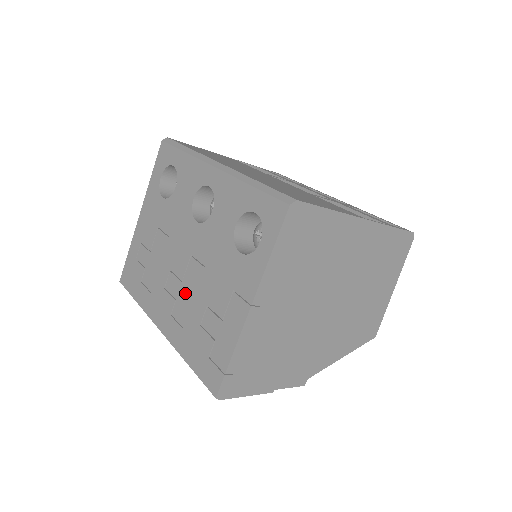
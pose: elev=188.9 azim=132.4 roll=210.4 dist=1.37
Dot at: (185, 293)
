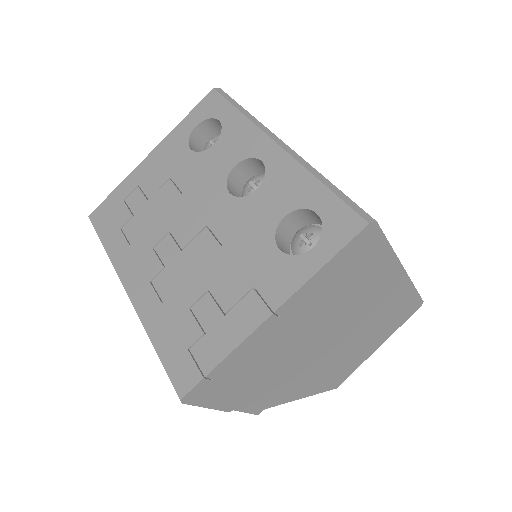
Dot at: (181, 264)
